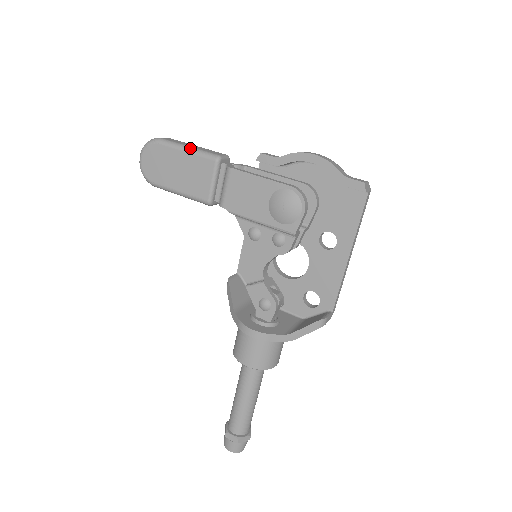
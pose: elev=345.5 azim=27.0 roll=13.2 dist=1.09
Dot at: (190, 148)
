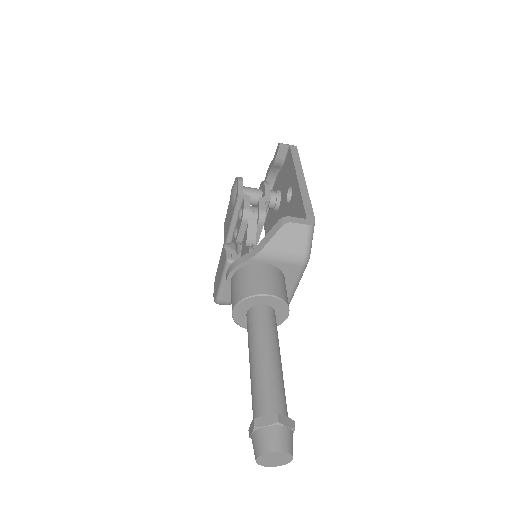
Dot at: occluded
